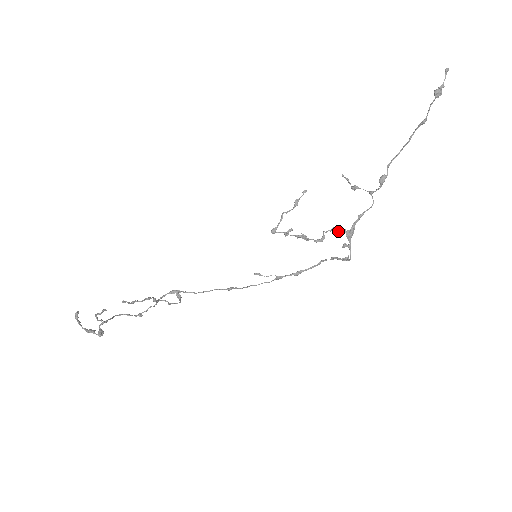
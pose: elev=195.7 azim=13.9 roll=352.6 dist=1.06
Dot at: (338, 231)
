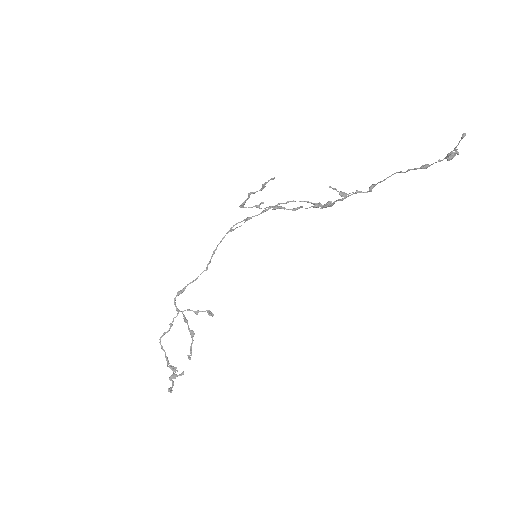
Dot at: occluded
